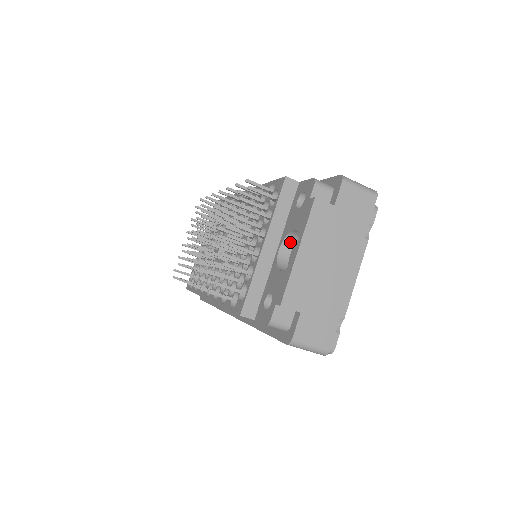
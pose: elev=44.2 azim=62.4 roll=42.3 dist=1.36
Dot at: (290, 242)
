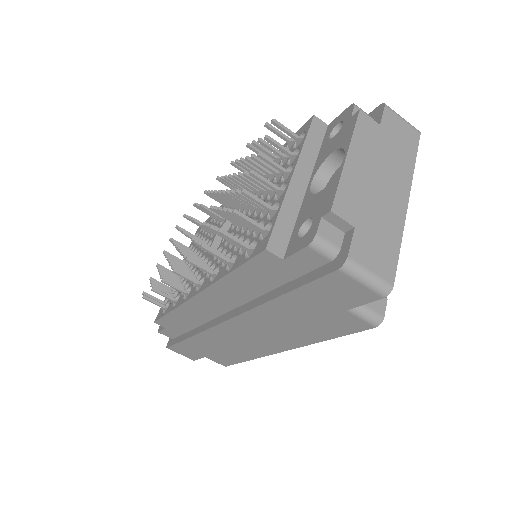
Dot at: (324, 176)
